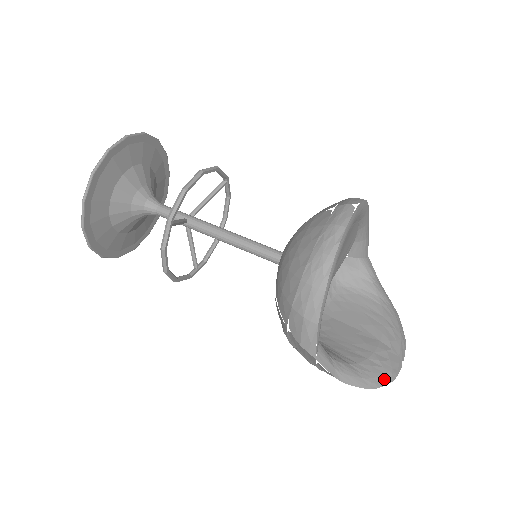
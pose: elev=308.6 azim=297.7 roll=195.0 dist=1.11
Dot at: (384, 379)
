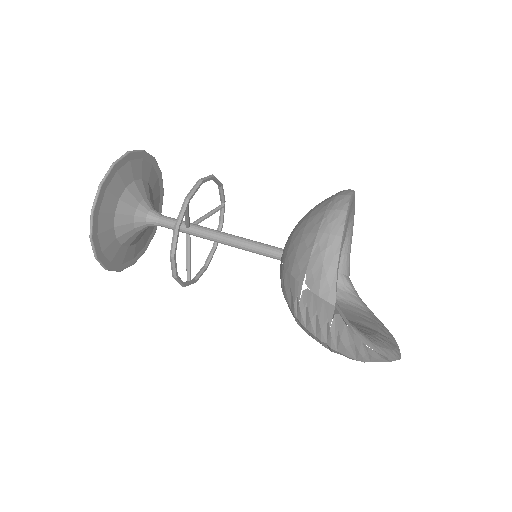
Dot at: (391, 353)
